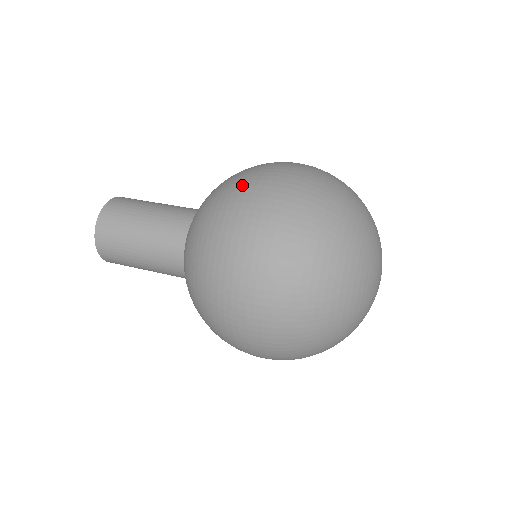
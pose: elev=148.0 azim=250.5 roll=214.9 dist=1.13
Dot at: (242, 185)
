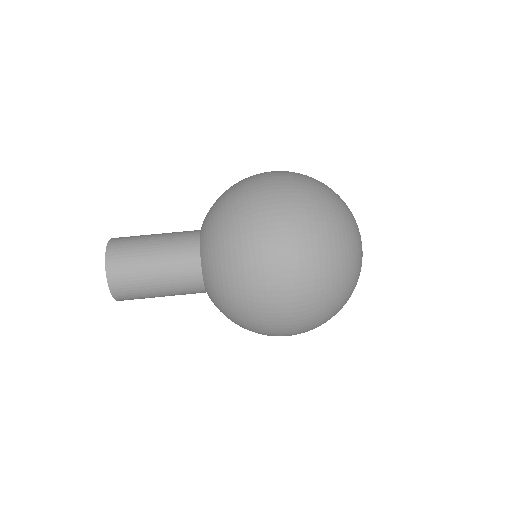
Dot at: (254, 252)
